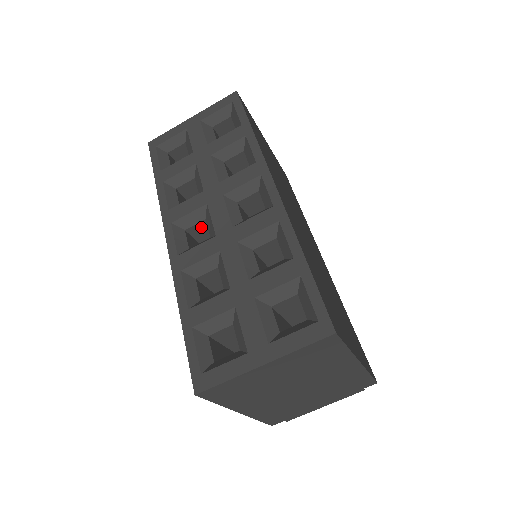
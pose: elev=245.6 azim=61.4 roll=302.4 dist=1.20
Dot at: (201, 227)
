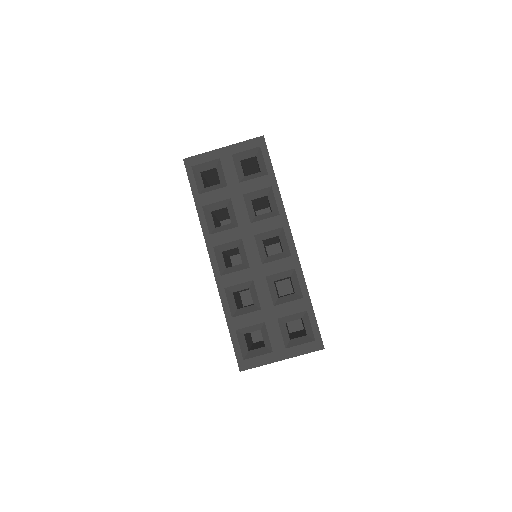
Dot at: (232, 249)
